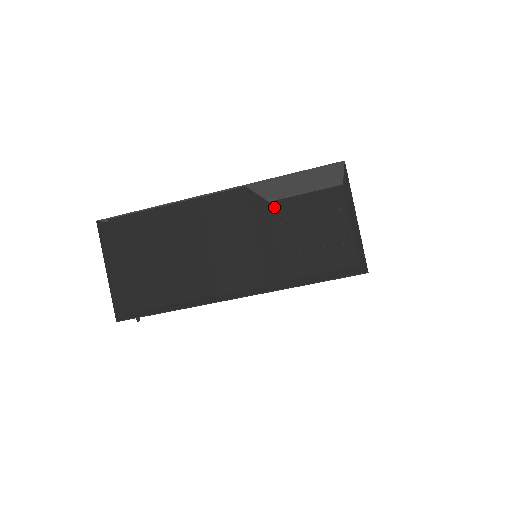
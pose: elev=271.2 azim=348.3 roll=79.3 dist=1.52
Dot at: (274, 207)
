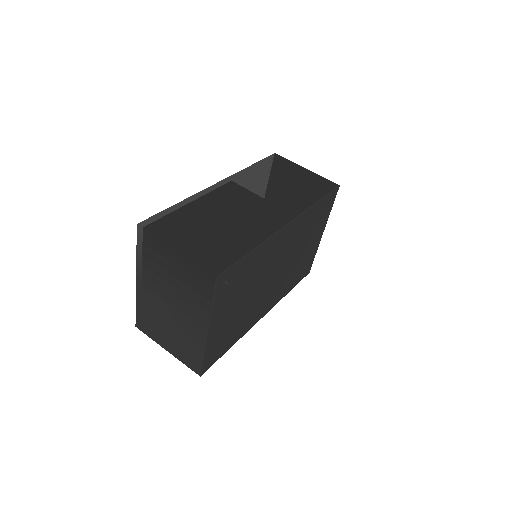
Dot at: (261, 178)
